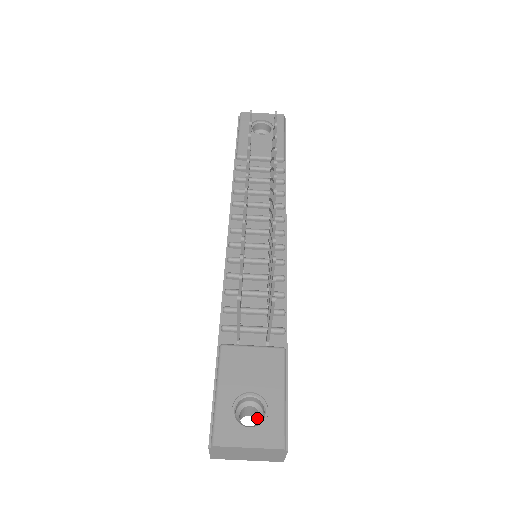
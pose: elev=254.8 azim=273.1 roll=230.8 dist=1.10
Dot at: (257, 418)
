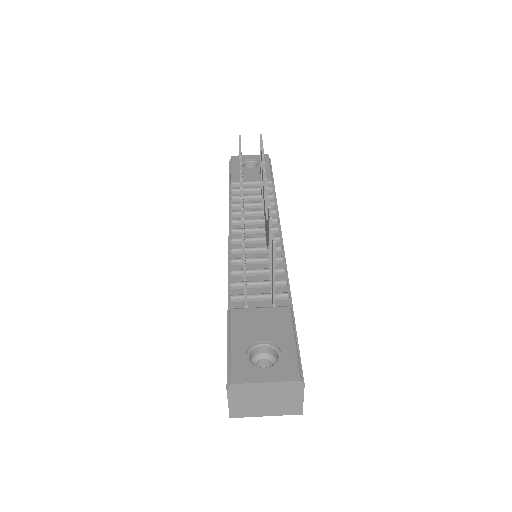
Dot at: occluded
